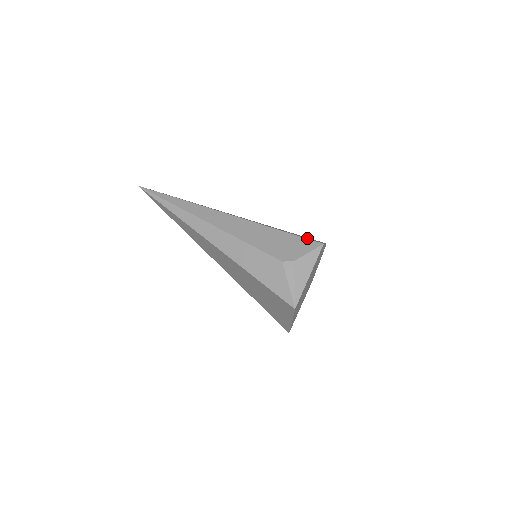
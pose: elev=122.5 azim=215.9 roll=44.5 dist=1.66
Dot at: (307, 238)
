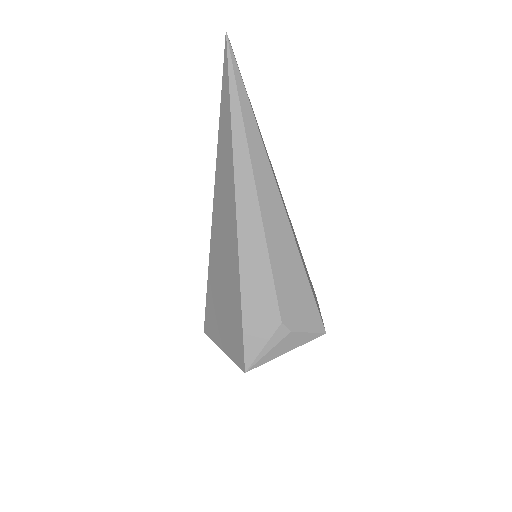
Dot at: occluded
